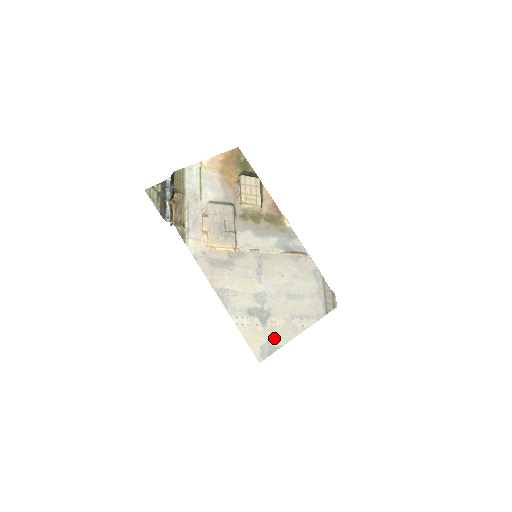
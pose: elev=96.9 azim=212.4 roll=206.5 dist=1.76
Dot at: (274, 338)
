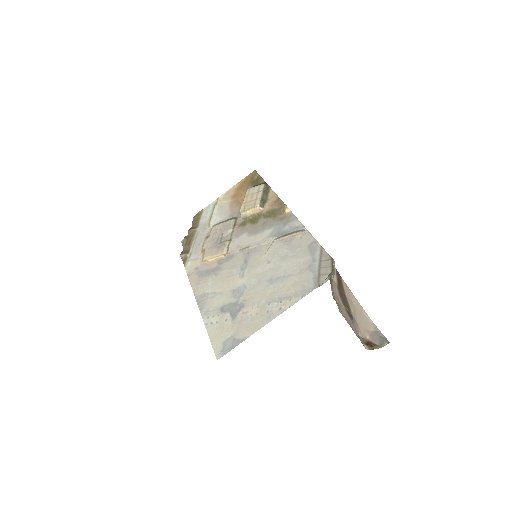
Dot at: (241, 330)
